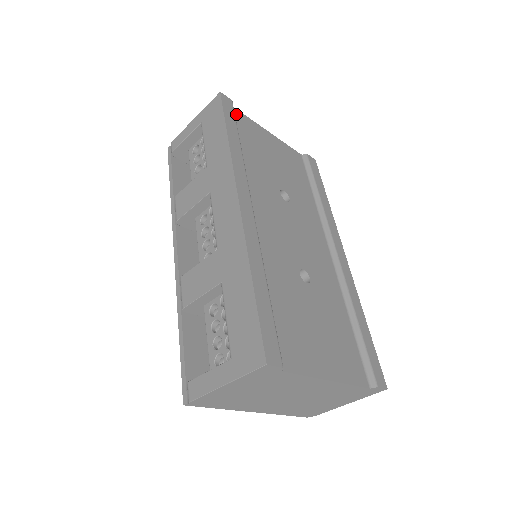
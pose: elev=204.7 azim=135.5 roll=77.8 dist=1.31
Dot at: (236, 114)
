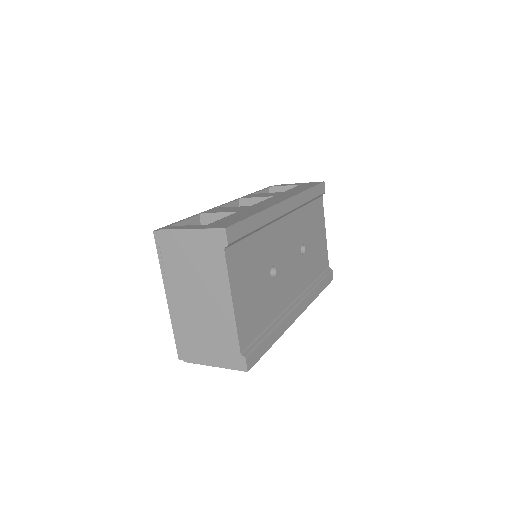
Dot at: (320, 199)
